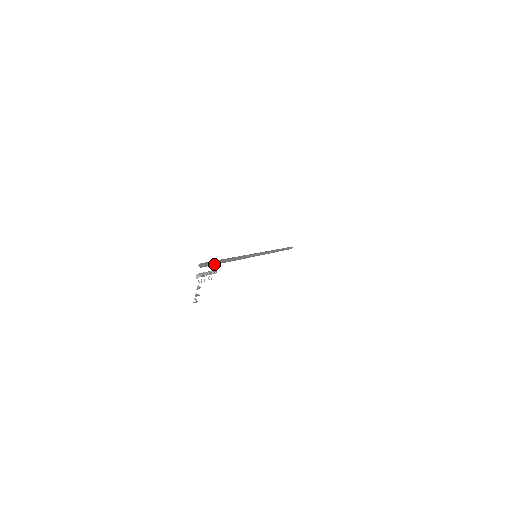
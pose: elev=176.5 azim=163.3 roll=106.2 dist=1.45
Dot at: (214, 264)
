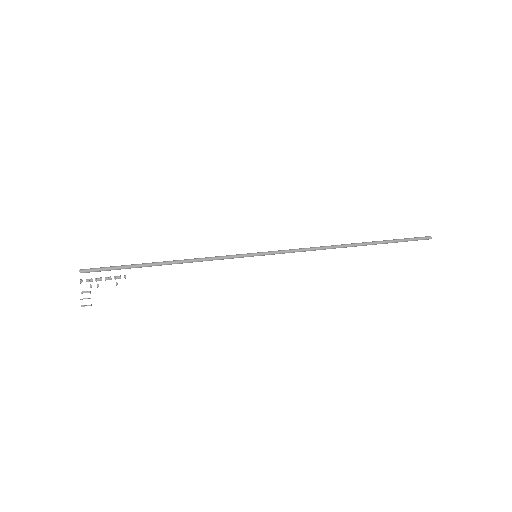
Dot at: (112, 269)
